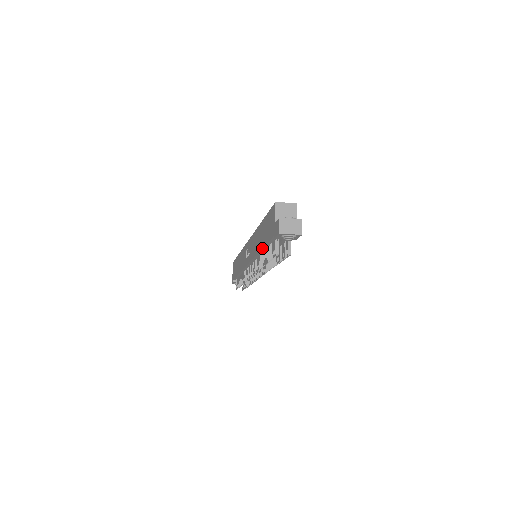
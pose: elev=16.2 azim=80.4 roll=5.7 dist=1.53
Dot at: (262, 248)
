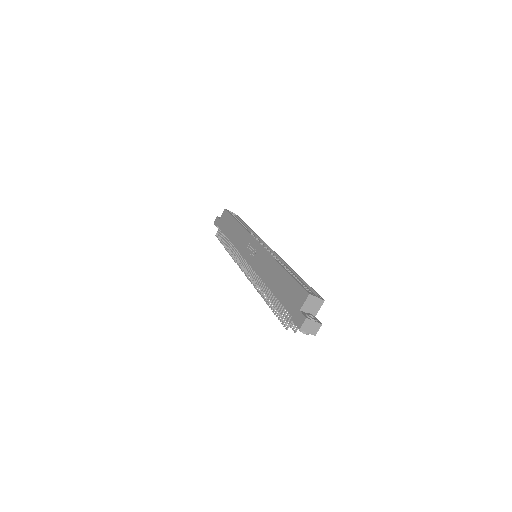
Dot at: (272, 292)
